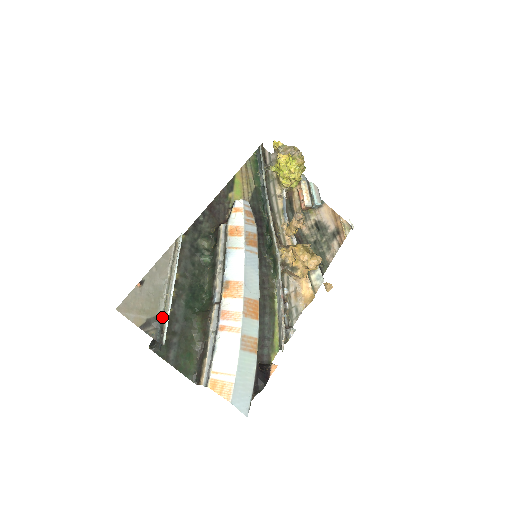
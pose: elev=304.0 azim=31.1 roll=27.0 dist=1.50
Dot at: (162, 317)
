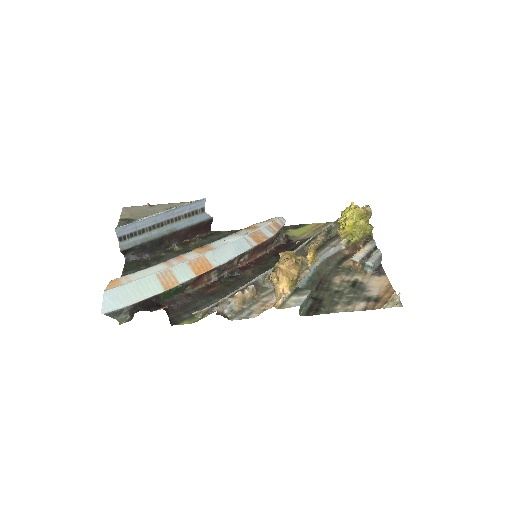
Dot at: (136, 221)
